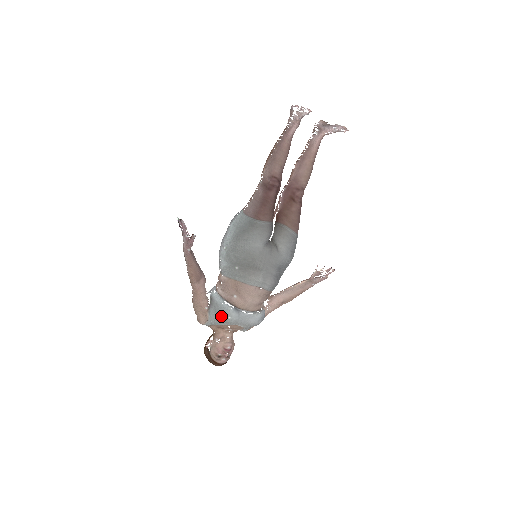
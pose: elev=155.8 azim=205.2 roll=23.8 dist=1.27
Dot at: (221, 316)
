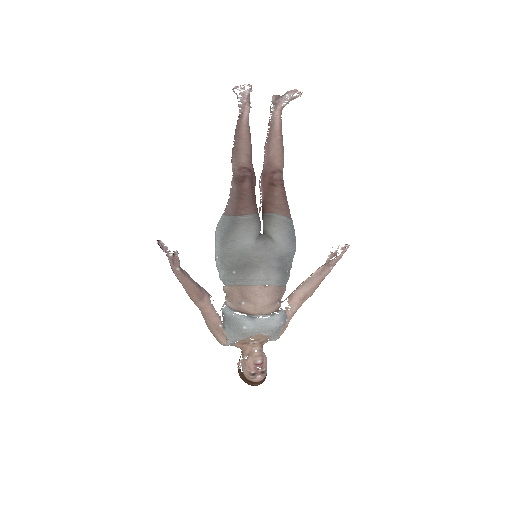
Dot at: (236, 329)
